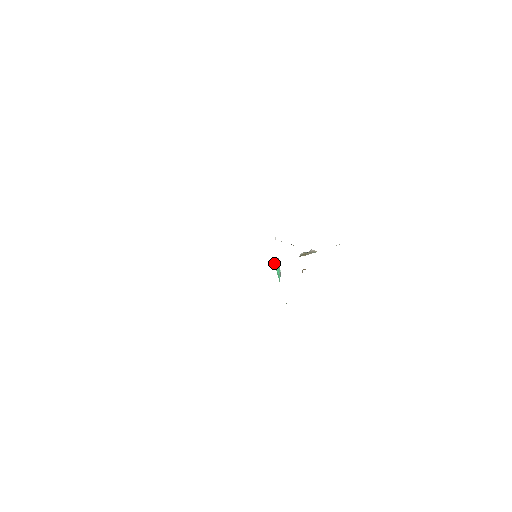
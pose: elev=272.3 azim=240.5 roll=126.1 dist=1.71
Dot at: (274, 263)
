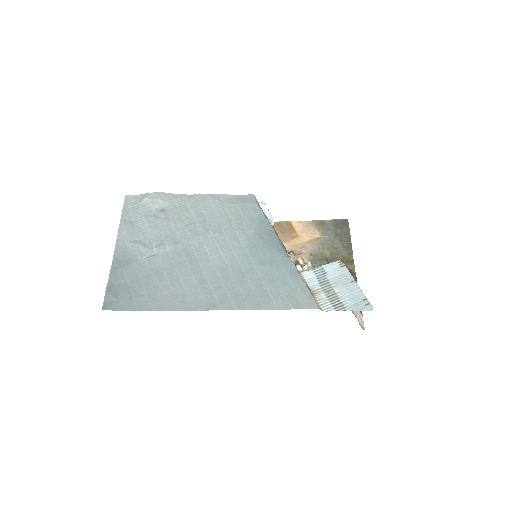
Dot at: occluded
